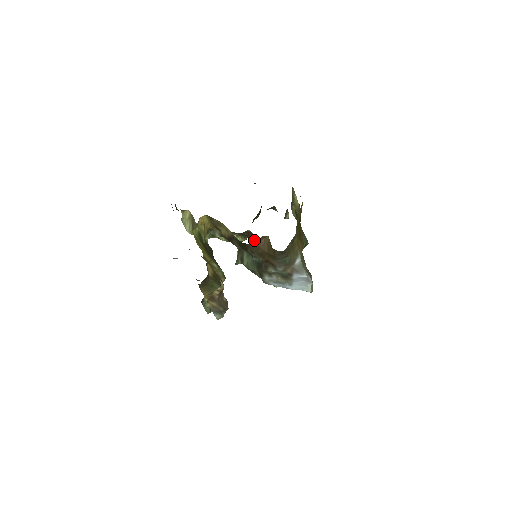
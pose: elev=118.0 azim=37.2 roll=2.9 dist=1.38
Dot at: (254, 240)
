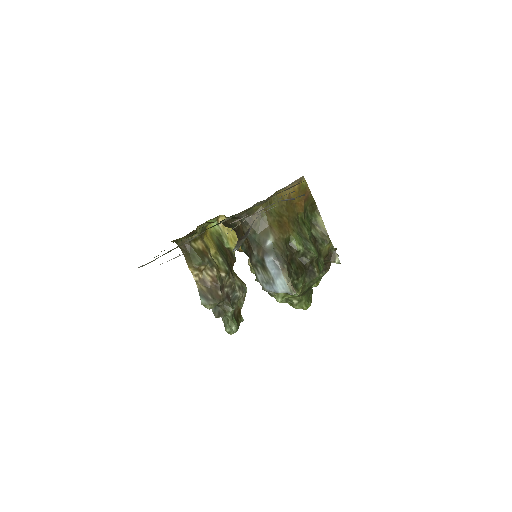
Dot at: occluded
